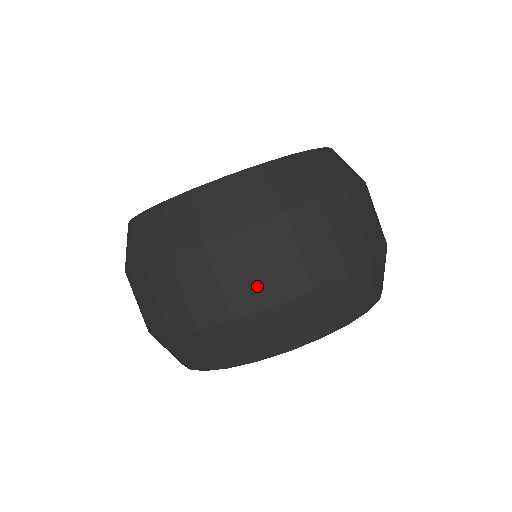
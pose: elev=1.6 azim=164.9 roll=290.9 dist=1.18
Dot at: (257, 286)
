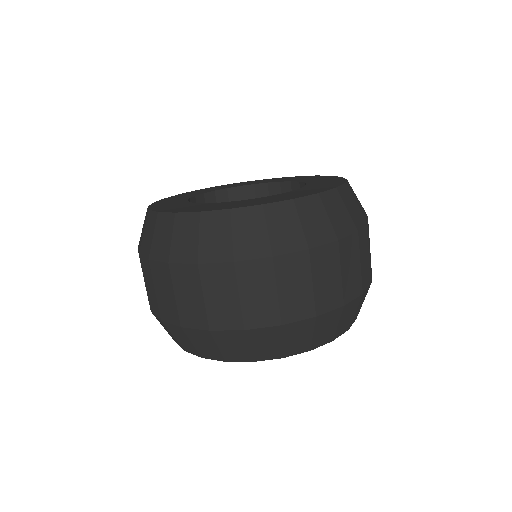
Dot at: (337, 289)
